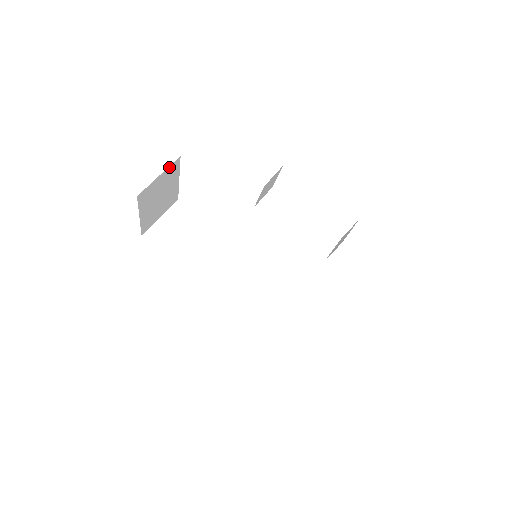
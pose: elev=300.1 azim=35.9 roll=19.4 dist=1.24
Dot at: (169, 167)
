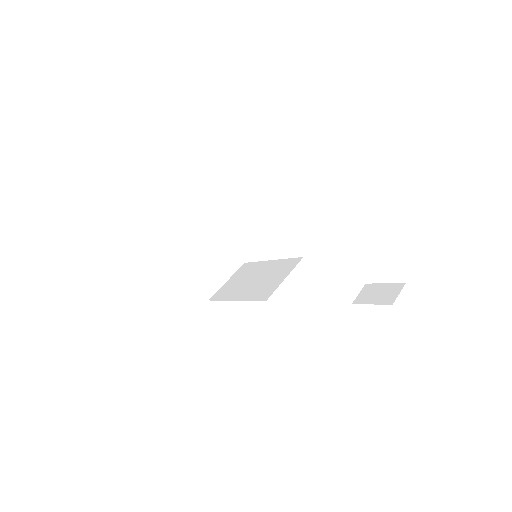
Dot at: occluded
